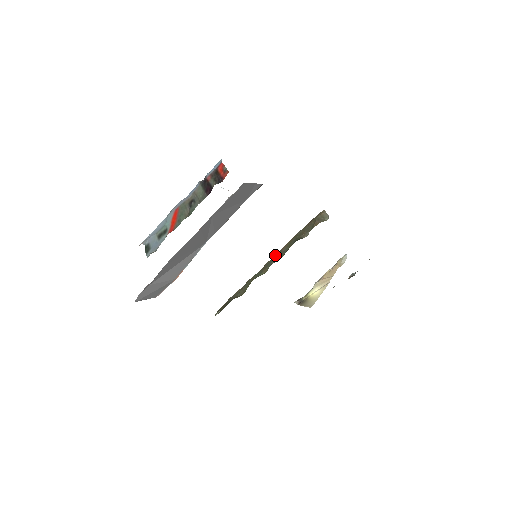
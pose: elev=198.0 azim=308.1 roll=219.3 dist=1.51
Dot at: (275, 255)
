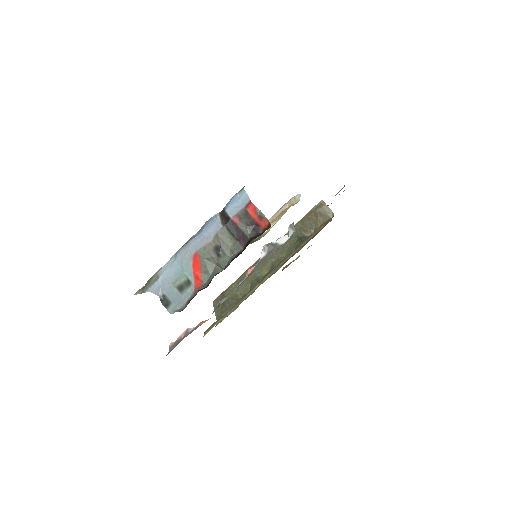
Dot at: occluded
